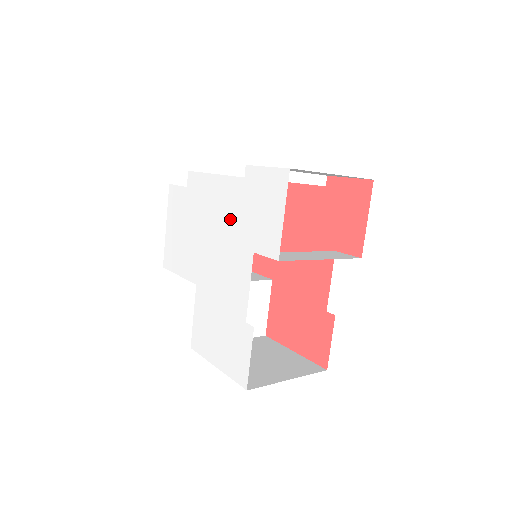
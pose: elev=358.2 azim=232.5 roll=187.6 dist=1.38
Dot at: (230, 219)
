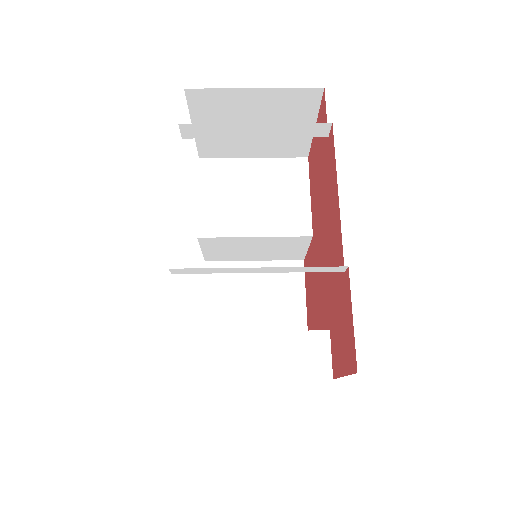
Dot at: occluded
